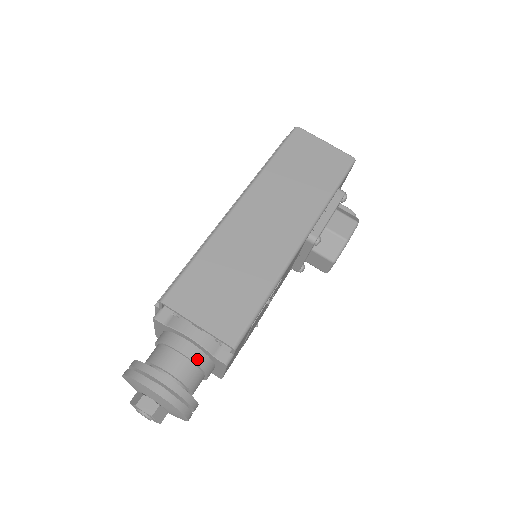
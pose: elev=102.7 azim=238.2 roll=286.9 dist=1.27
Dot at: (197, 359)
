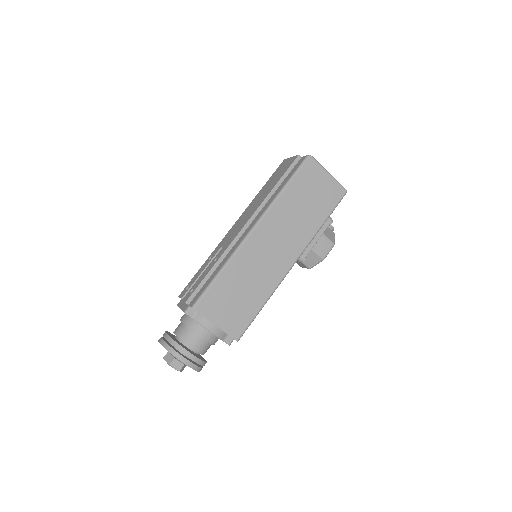
Dot at: (211, 340)
